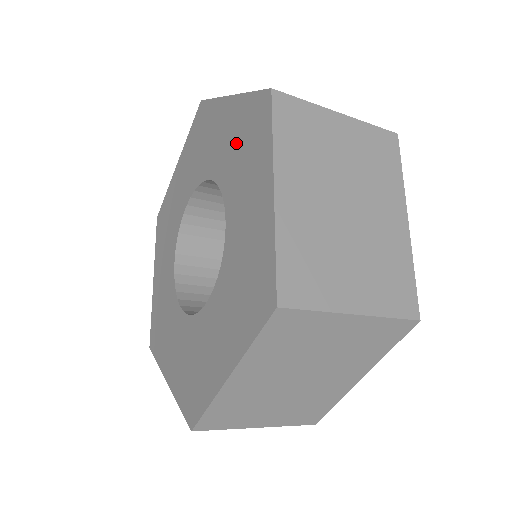
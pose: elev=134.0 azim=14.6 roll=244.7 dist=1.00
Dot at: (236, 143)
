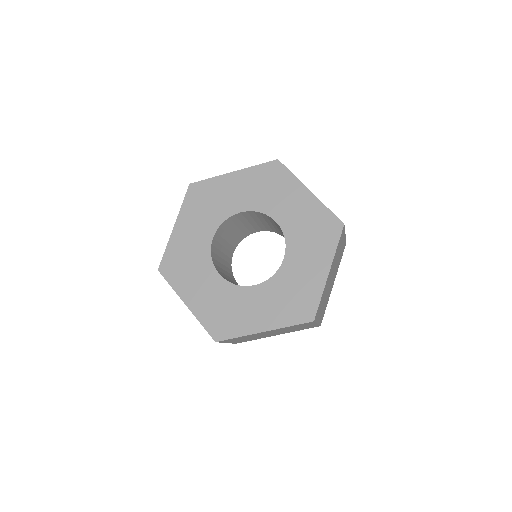
Dot at: (259, 187)
